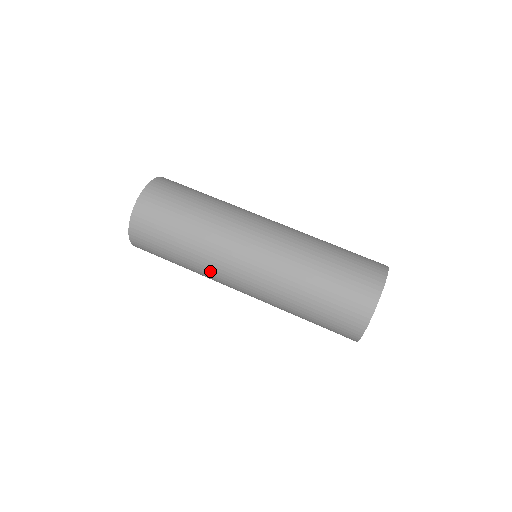
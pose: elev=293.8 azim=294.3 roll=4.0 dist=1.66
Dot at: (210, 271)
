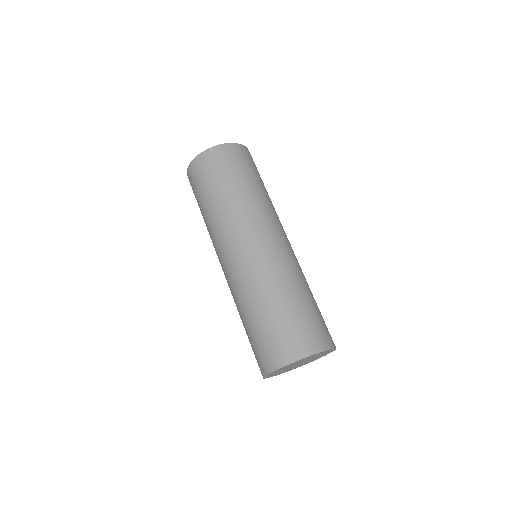
Dot at: occluded
